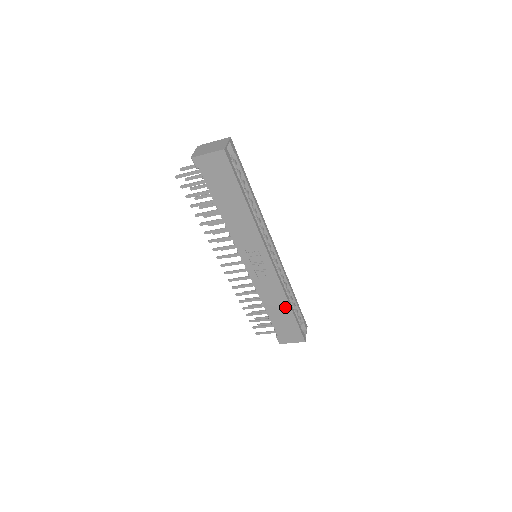
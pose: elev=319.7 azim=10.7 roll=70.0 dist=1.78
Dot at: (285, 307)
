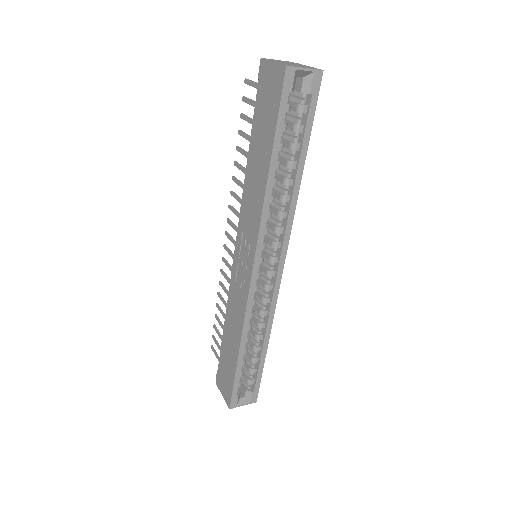
Dot at: (236, 345)
